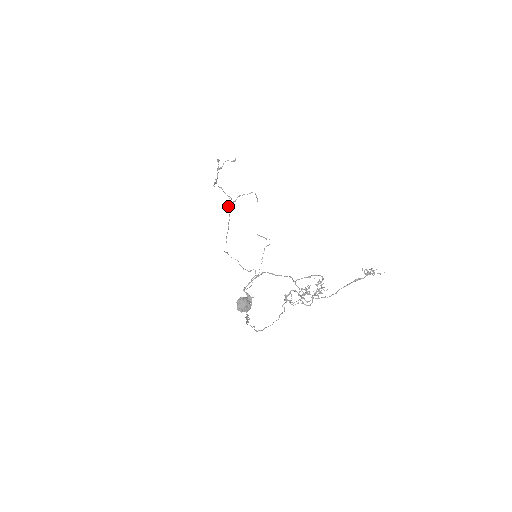
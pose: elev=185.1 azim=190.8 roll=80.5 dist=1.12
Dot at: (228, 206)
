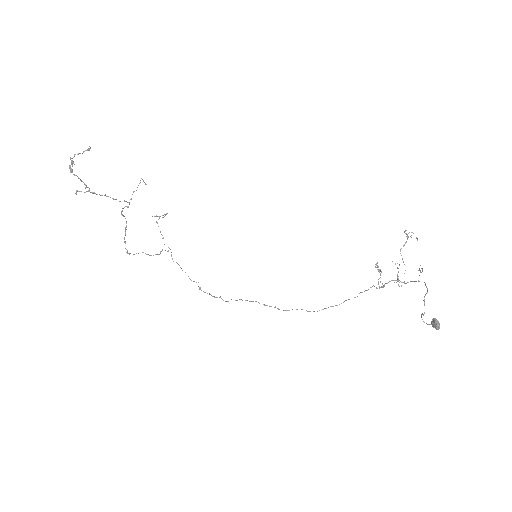
Dot at: (122, 210)
